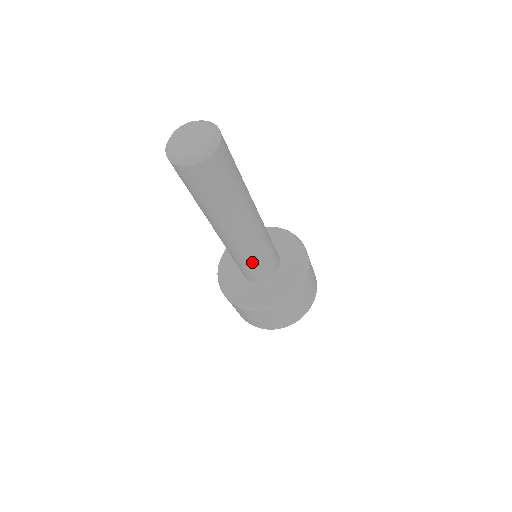
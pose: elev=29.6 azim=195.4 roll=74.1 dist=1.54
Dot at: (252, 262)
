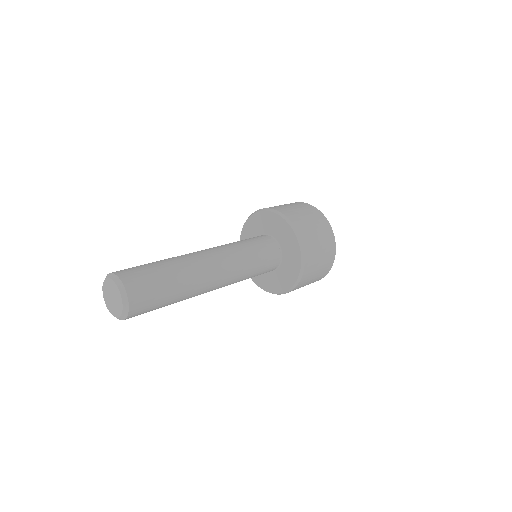
Dot at: occluded
